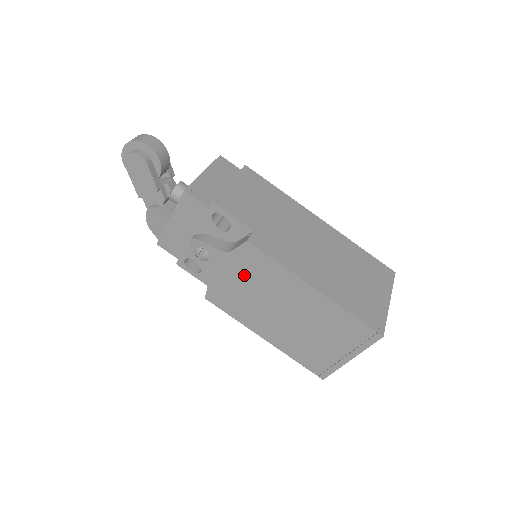
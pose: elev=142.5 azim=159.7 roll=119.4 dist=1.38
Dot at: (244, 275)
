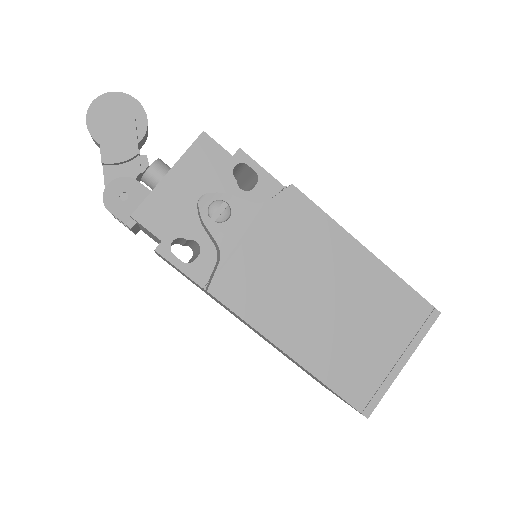
Dot at: (279, 239)
